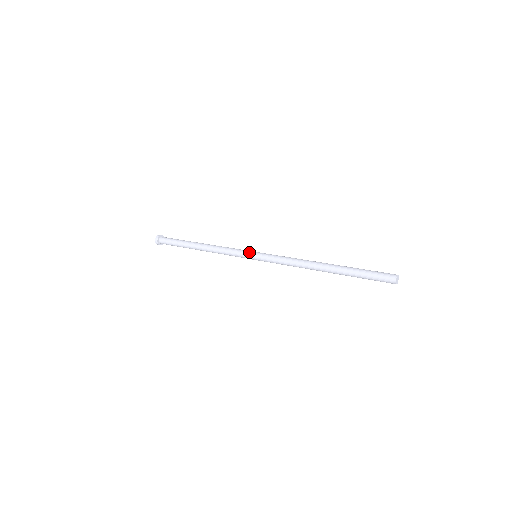
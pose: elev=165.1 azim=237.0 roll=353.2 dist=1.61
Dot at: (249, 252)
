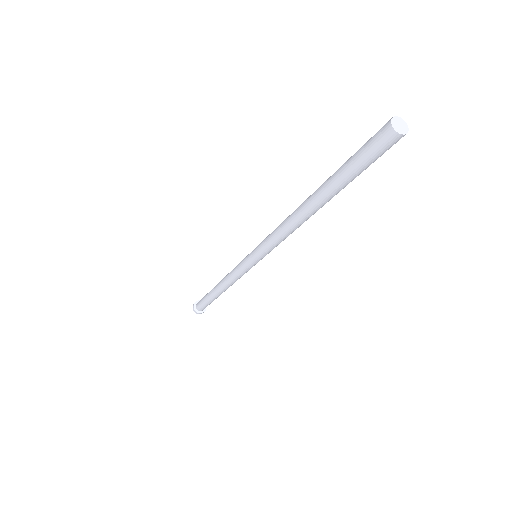
Dot at: occluded
